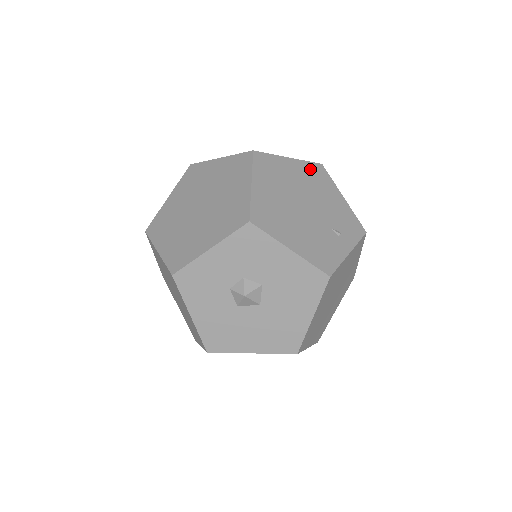
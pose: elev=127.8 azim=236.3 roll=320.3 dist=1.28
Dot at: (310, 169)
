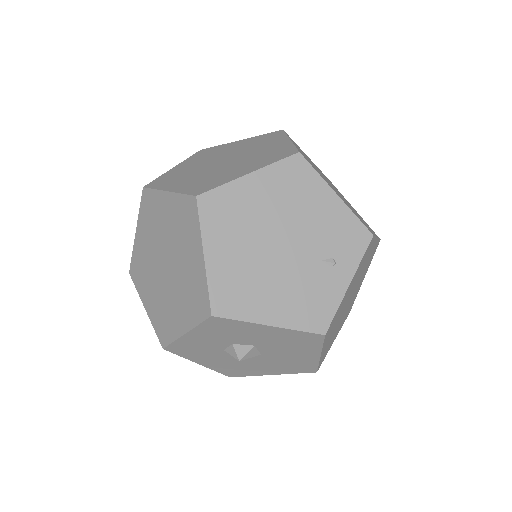
Dot at: (282, 174)
